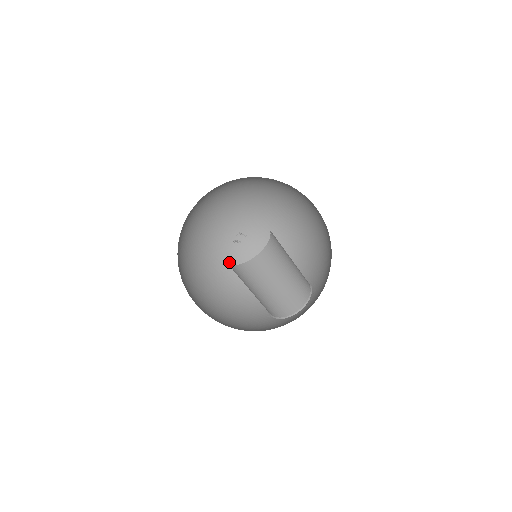
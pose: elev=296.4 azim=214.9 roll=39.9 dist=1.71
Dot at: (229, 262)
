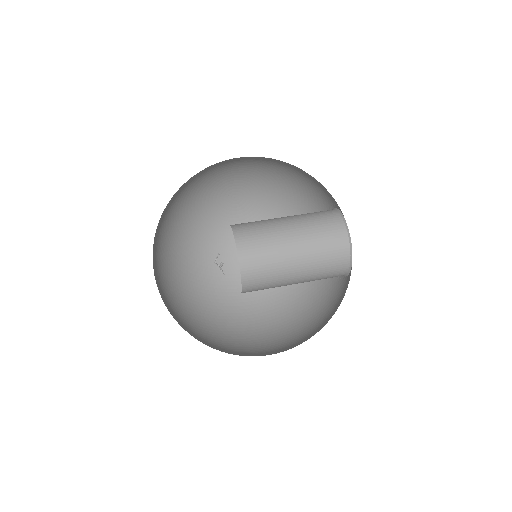
Dot at: (283, 306)
